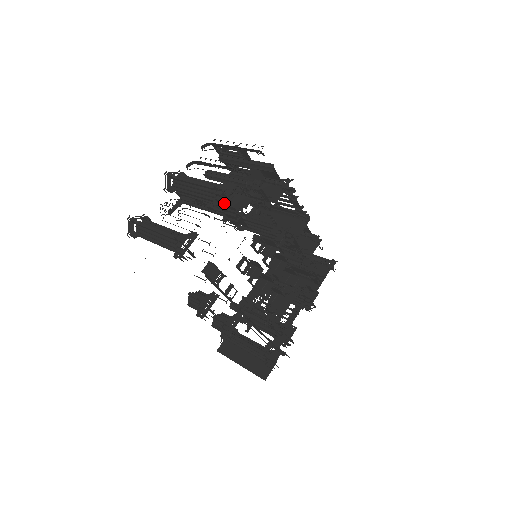
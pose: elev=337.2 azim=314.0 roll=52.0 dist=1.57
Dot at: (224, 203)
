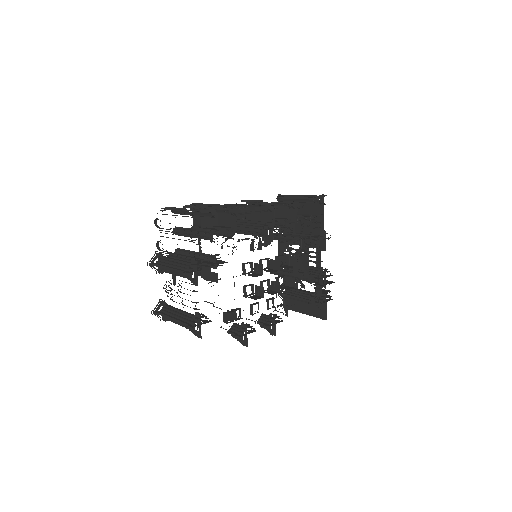
Dot at: (200, 272)
